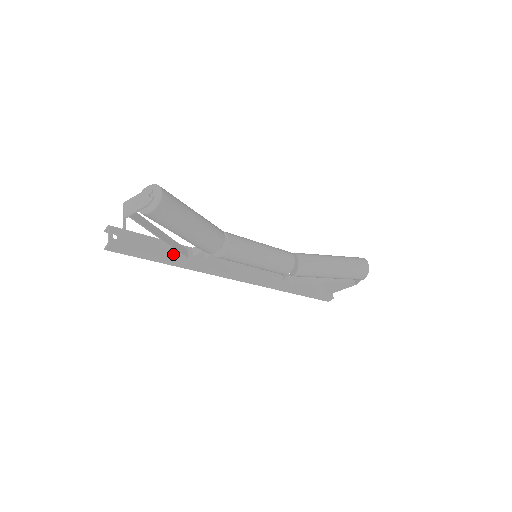
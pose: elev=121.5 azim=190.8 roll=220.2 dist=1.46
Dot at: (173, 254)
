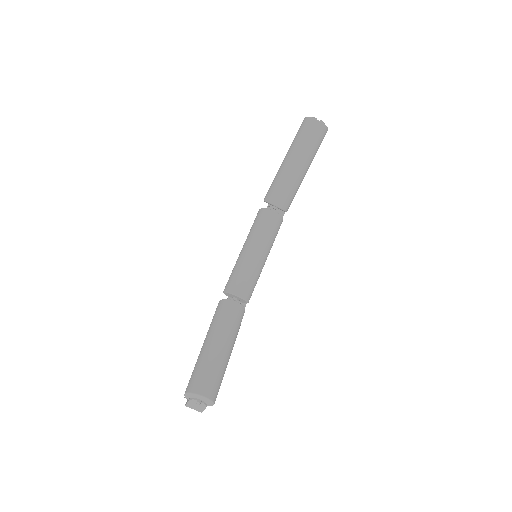
Dot at: occluded
